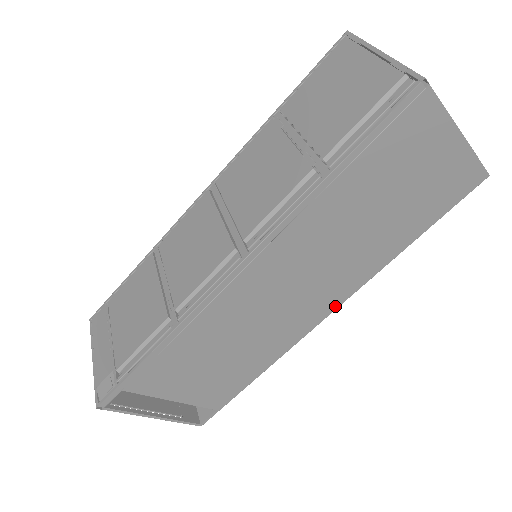
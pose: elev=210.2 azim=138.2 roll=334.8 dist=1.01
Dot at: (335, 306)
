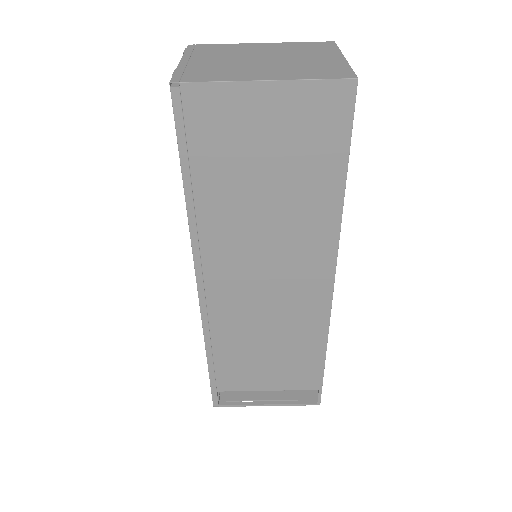
Dot at: (330, 274)
